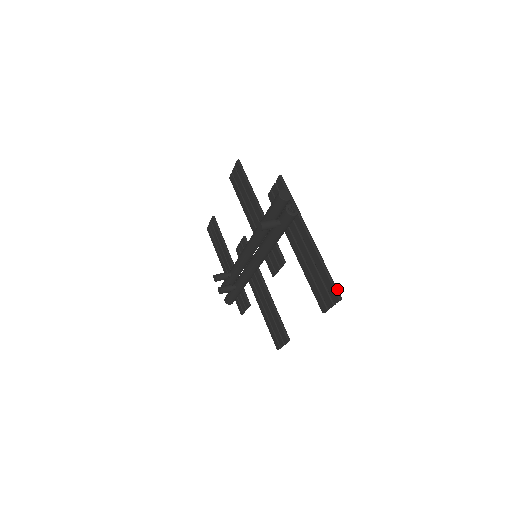
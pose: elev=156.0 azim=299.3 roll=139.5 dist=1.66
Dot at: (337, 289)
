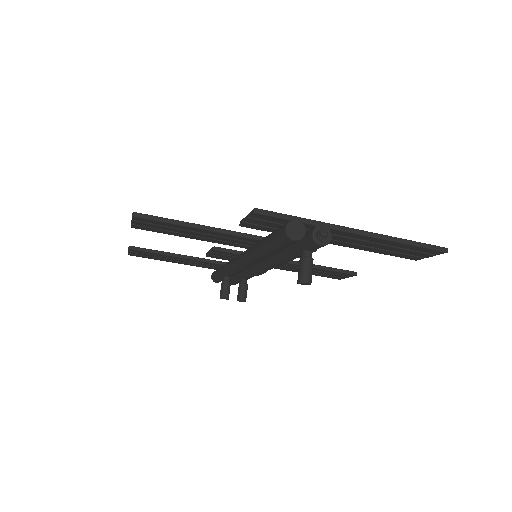
Dot at: (436, 246)
